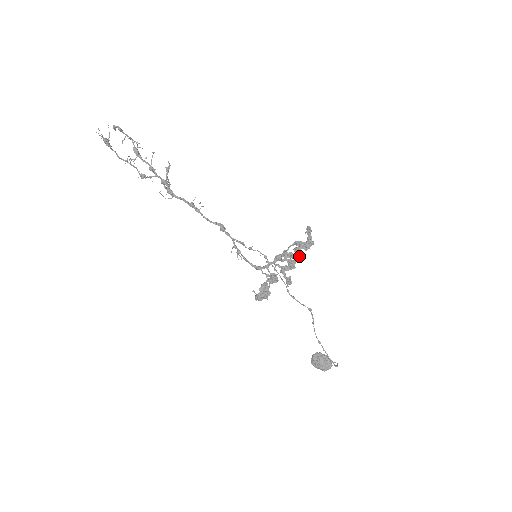
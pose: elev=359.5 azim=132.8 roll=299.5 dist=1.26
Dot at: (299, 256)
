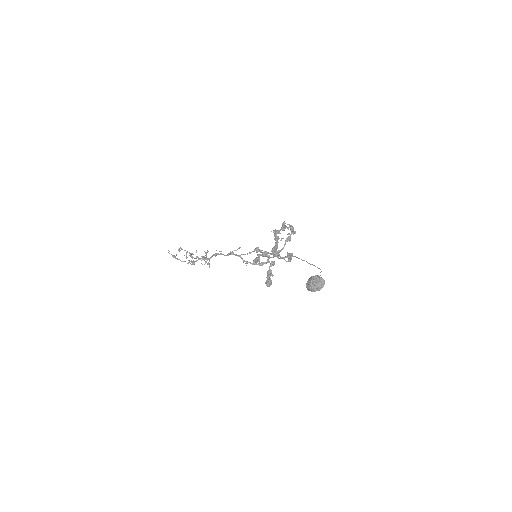
Dot at: (276, 232)
